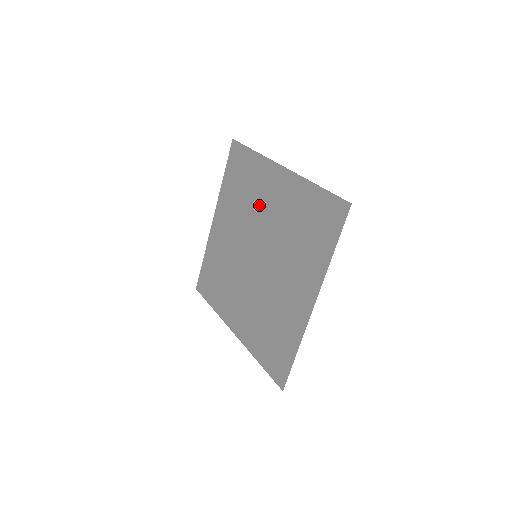
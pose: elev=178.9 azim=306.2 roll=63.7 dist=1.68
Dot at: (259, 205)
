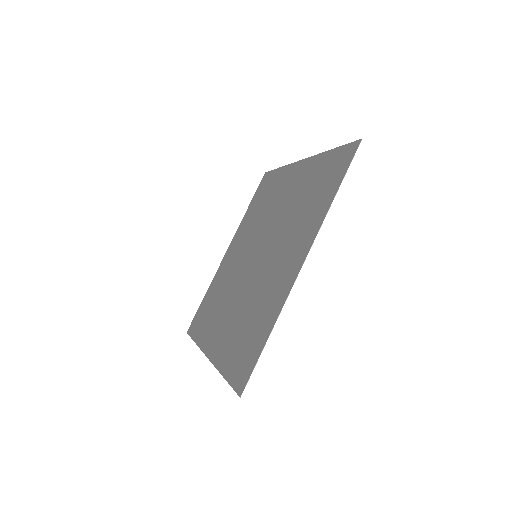
Dot at: (272, 207)
